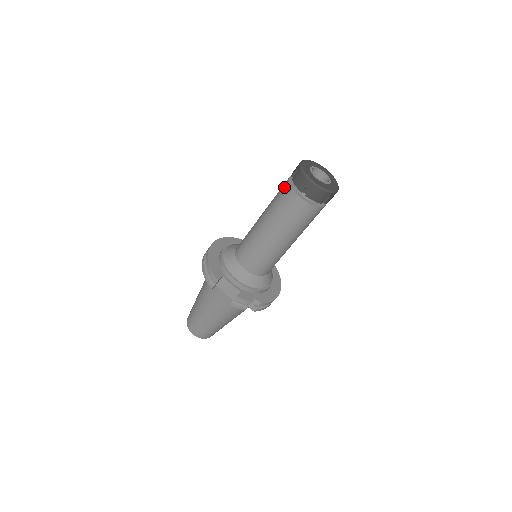
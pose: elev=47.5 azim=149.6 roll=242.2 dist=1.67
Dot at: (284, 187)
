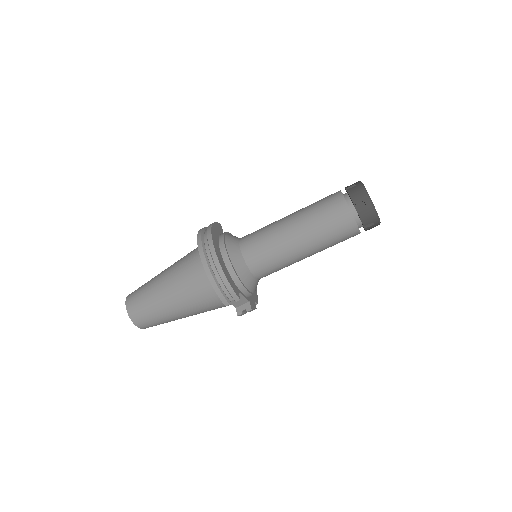
Dot at: (342, 213)
